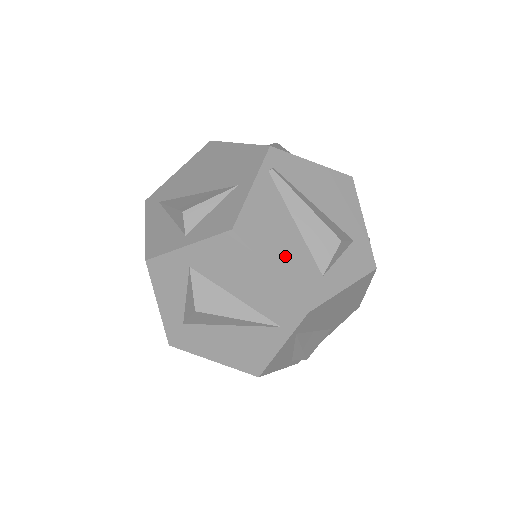
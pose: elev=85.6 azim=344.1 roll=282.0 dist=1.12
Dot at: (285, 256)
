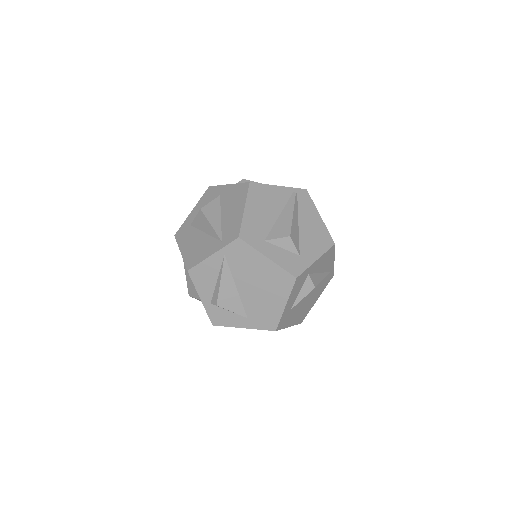
Dot at: (258, 214)
